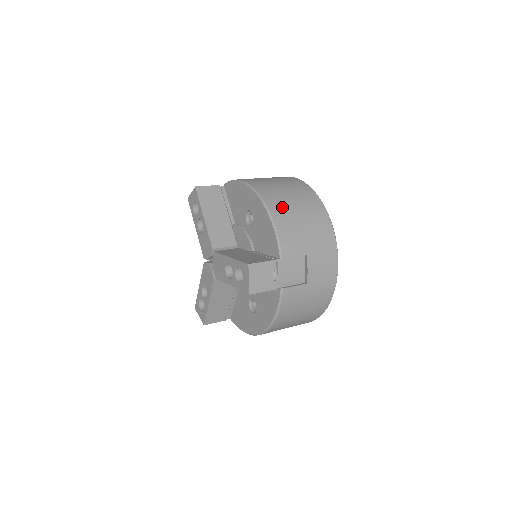
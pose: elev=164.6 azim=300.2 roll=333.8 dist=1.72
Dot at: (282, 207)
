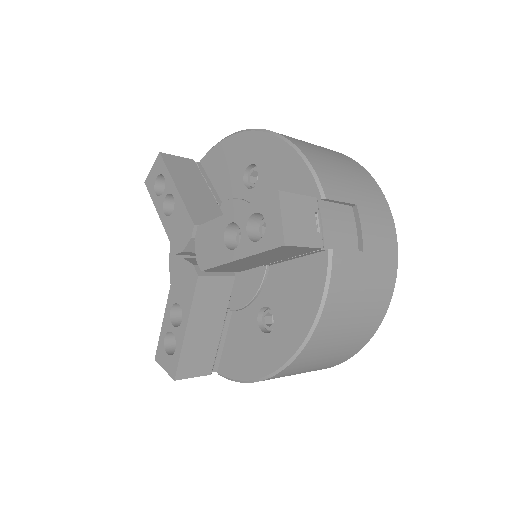
Dot at: (305, 144)
